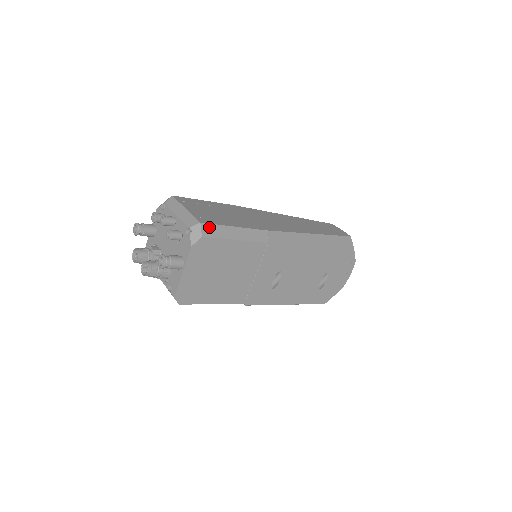
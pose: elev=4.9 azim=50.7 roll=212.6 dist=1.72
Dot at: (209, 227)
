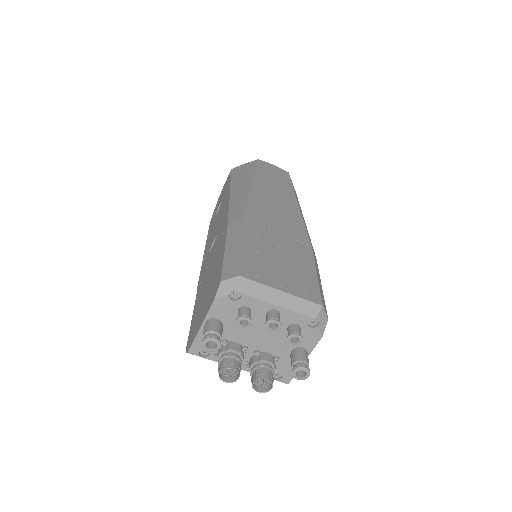
Dot at: (323, 301)
